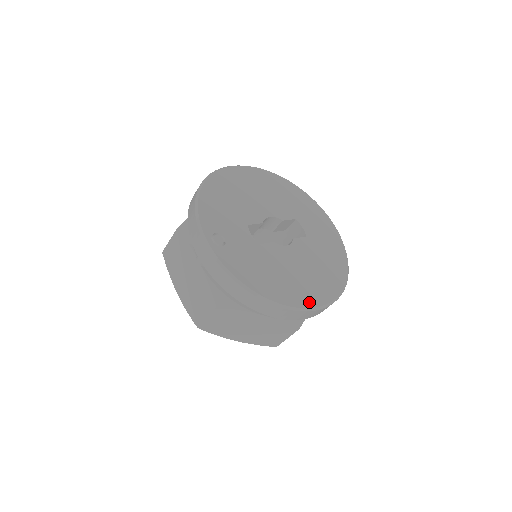
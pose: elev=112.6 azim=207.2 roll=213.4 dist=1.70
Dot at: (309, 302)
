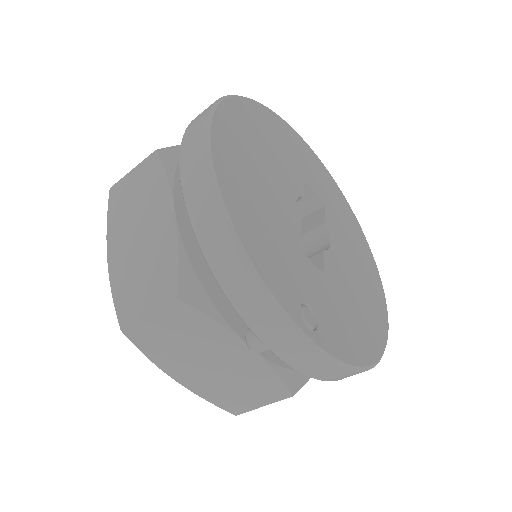
Dot at: (384, 317)
